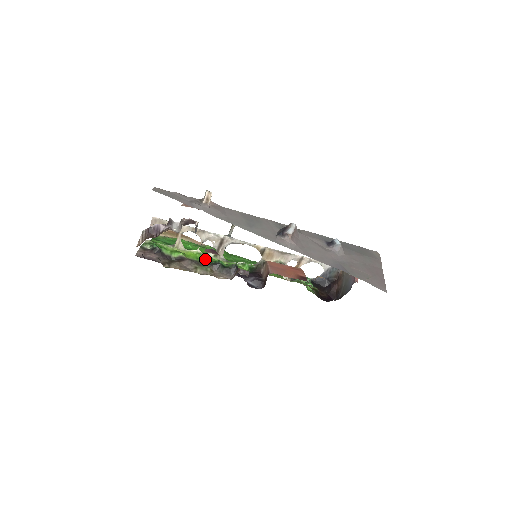
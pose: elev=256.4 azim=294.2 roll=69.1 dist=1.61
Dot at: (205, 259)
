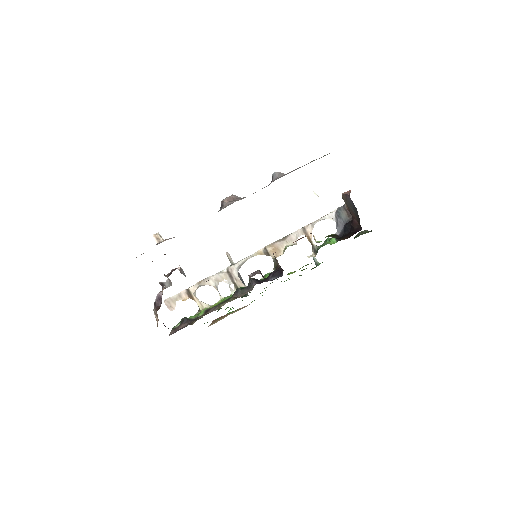
Dot at: occluded
